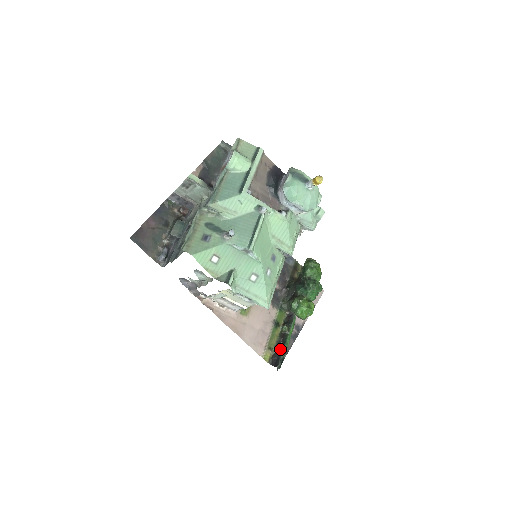
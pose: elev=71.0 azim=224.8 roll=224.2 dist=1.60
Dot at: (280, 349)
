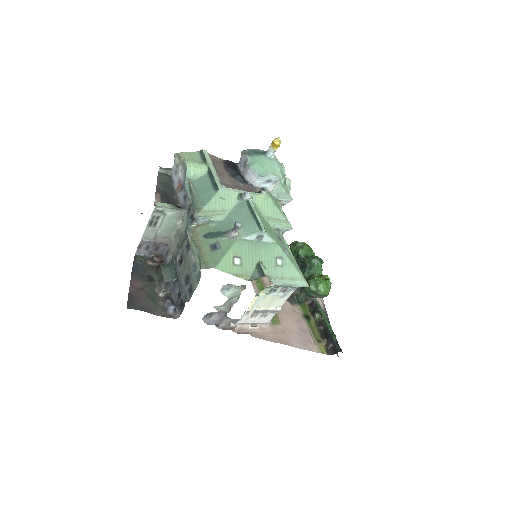
Dot at: (328, 336)
